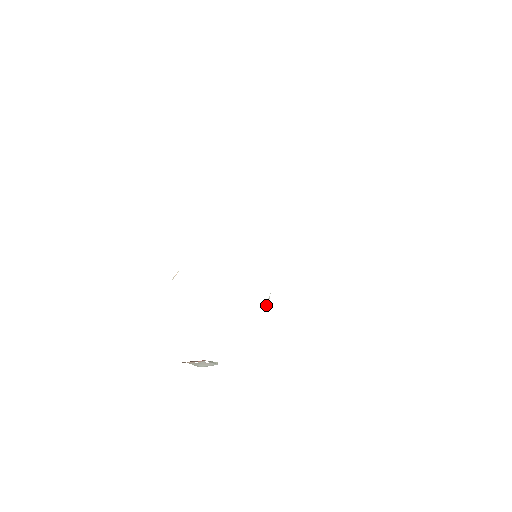
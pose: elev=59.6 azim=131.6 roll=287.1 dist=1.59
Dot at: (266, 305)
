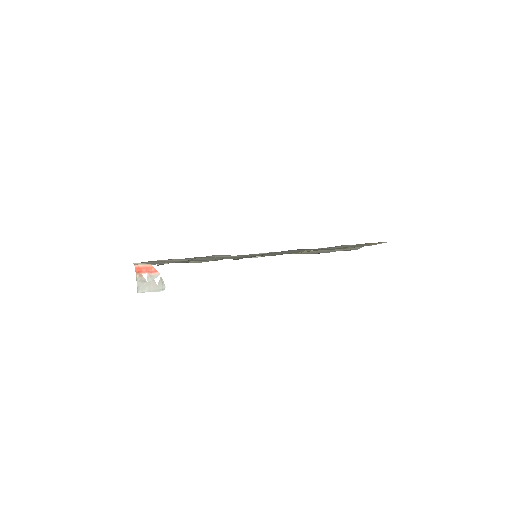
Dot at: (253, 257)
